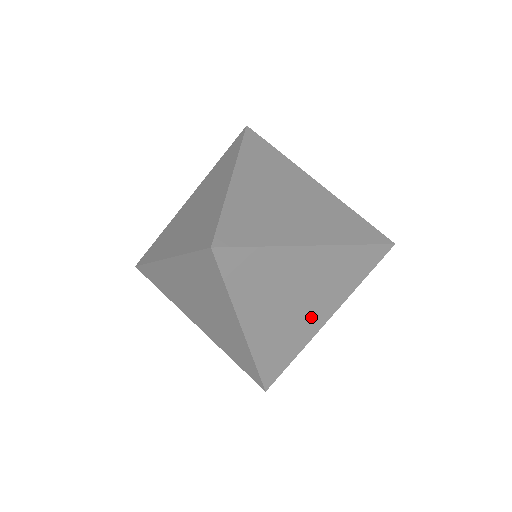
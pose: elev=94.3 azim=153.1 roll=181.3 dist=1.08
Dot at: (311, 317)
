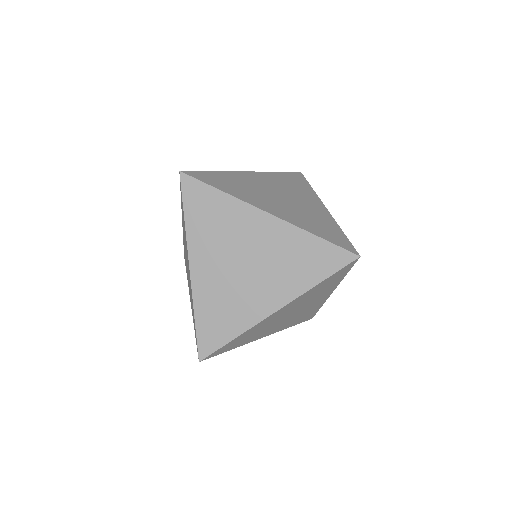
Dot at: (313, 304)
